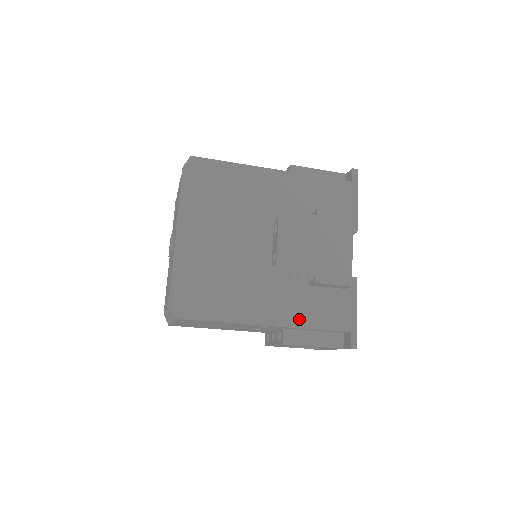
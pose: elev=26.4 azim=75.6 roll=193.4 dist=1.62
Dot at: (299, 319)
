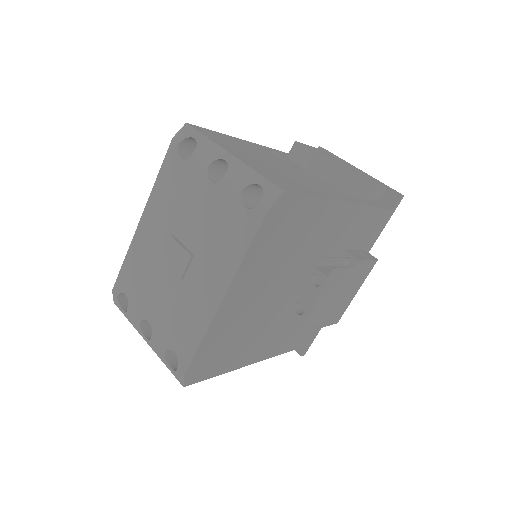
Dot at: (282, 348)
